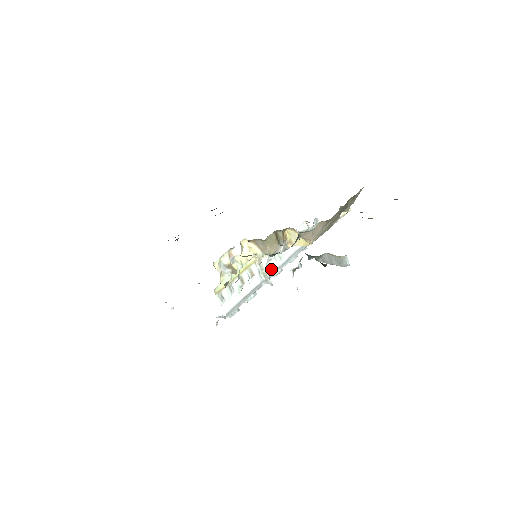
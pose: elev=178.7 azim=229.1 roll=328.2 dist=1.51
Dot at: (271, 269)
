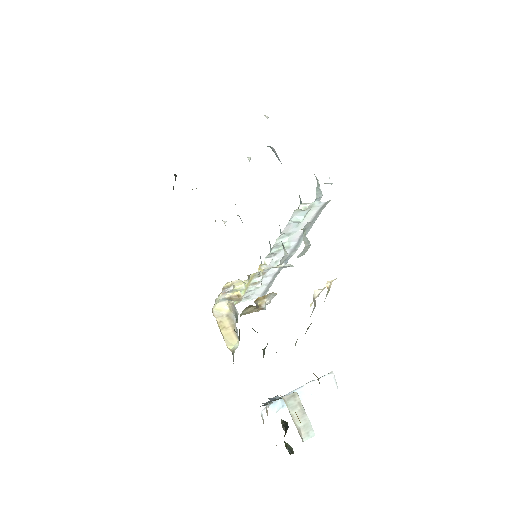
Dot at: occluded
